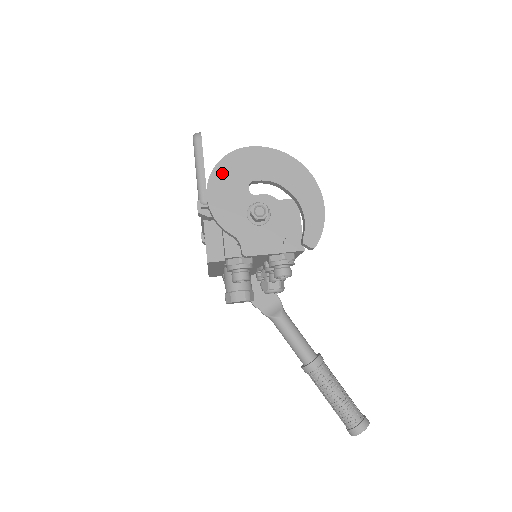
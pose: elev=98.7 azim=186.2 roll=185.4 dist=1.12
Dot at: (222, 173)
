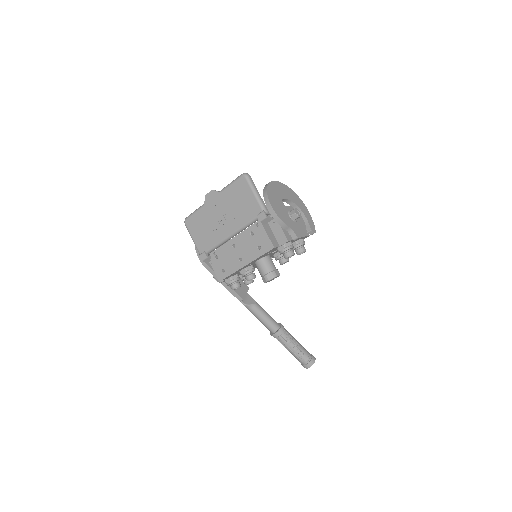
Dot at: (271, 194)
